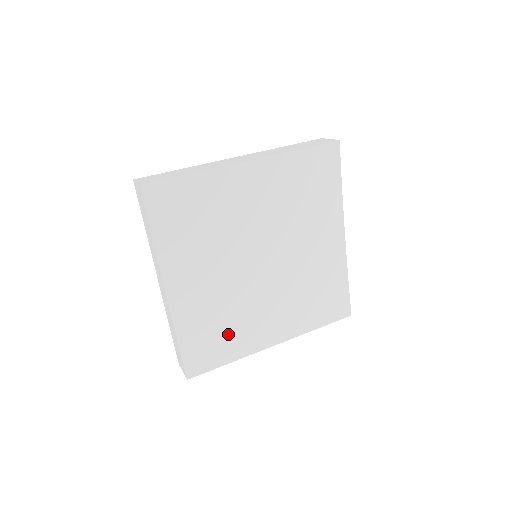
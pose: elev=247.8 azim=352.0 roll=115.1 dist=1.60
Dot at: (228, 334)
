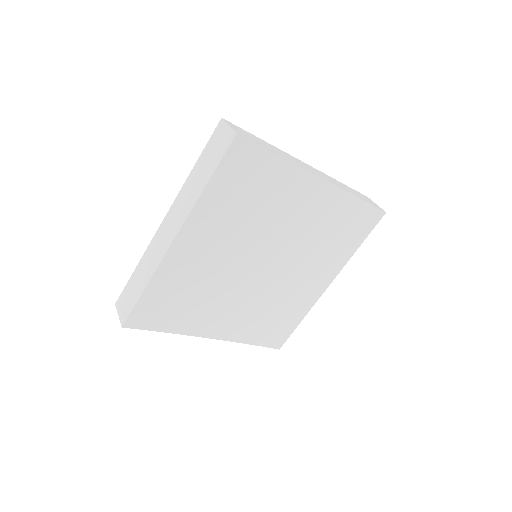
Dot at: (283, 313)
